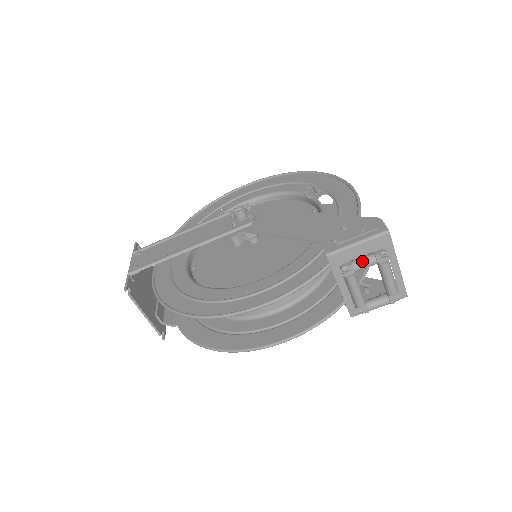
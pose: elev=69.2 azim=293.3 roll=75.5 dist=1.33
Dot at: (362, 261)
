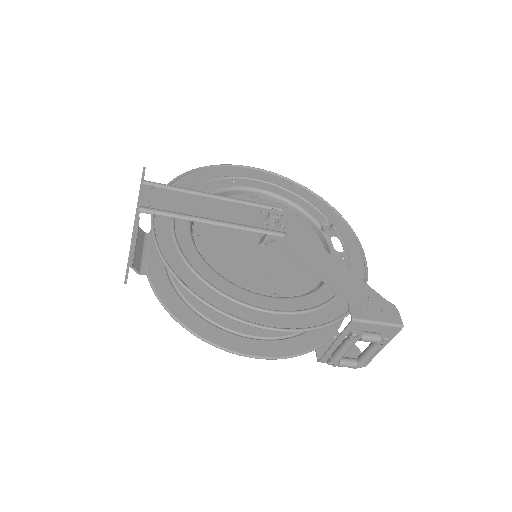
Dot at: (370, 337)
